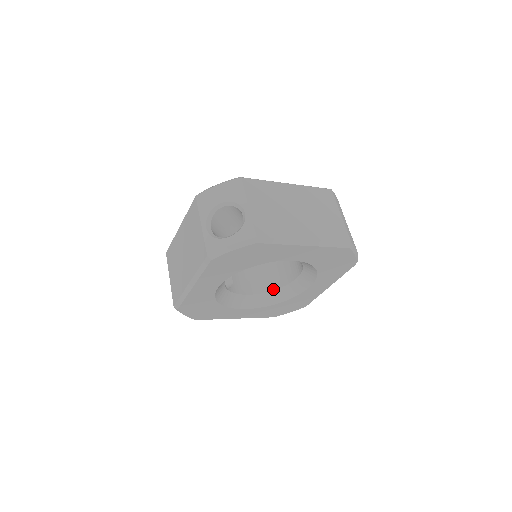
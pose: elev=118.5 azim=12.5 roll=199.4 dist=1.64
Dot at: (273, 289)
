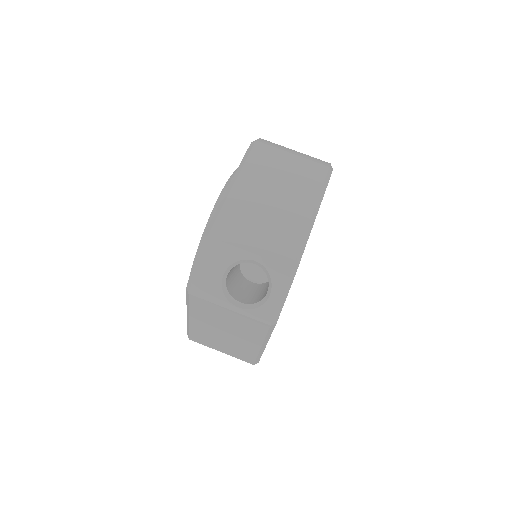
Dot at: occluded
